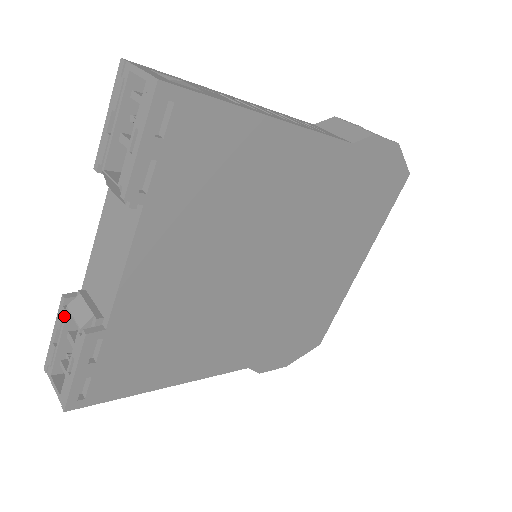
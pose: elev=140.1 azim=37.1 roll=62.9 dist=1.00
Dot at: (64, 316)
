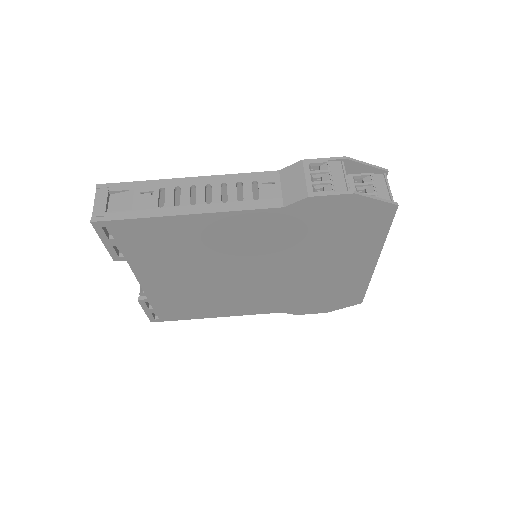
Dot at: occluded
